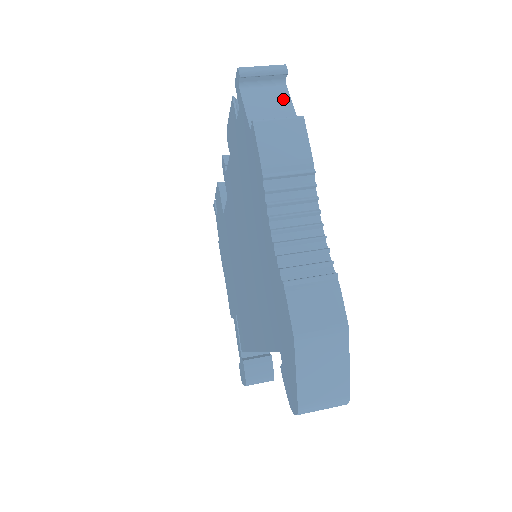
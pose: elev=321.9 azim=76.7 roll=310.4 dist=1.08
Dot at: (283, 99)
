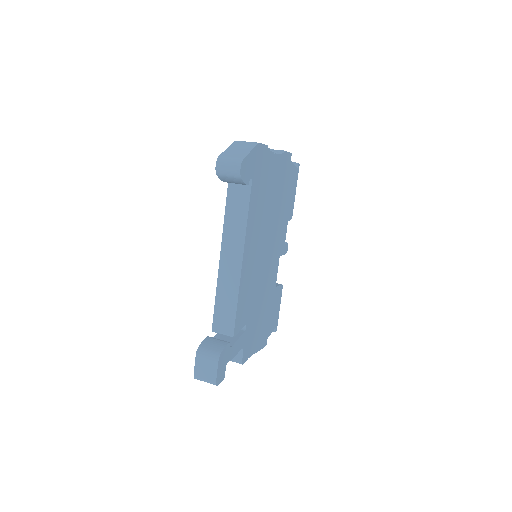
Dot at: occluded
